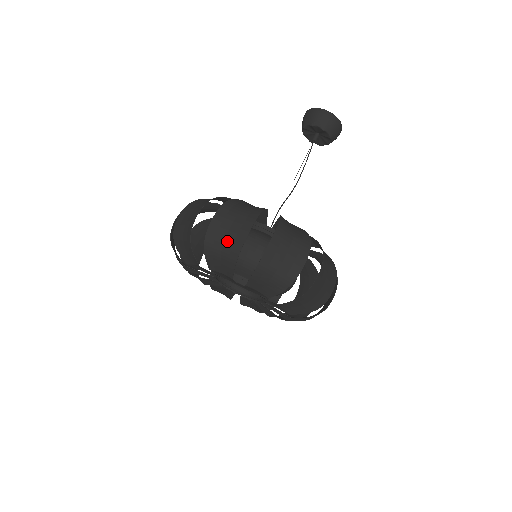
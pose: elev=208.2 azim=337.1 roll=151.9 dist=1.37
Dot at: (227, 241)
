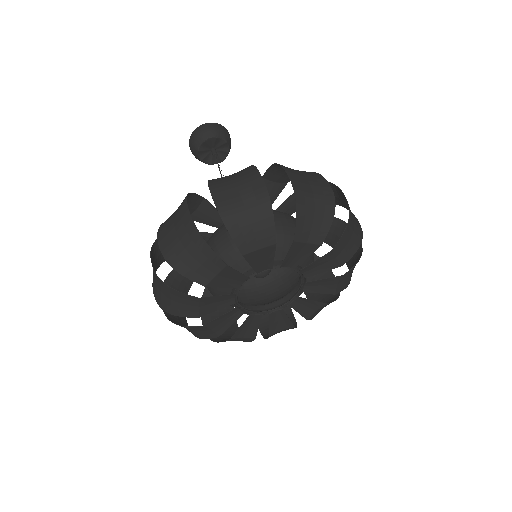
Dot at: (317, 195)
